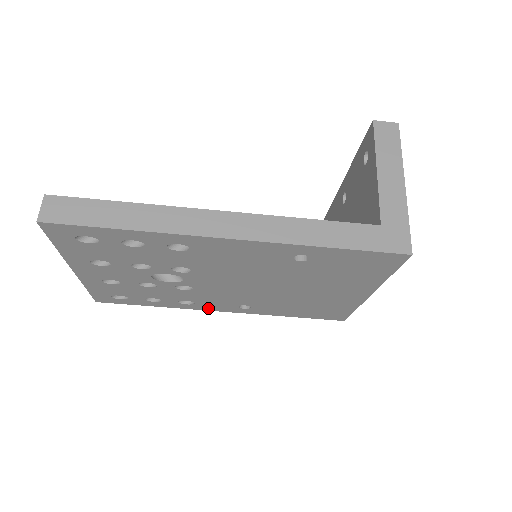
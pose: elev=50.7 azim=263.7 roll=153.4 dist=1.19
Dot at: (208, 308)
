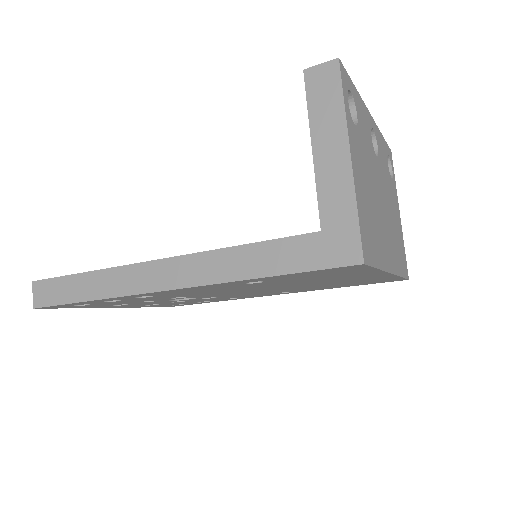
Dot at: (257, 296)
